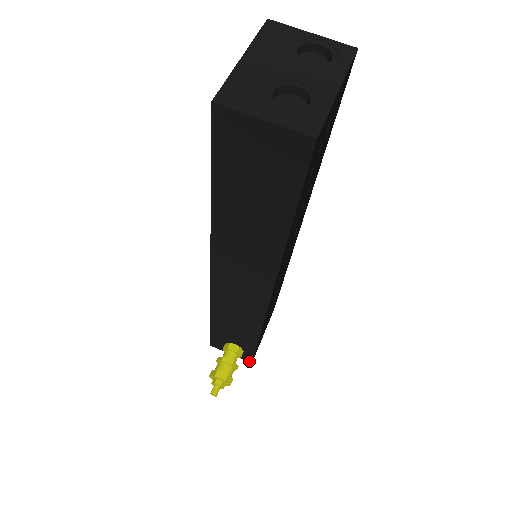
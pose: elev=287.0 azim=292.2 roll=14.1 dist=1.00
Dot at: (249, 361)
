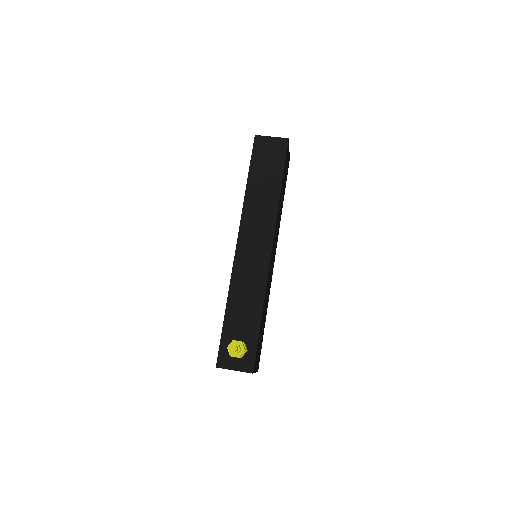
Dot at: (250, 371)
